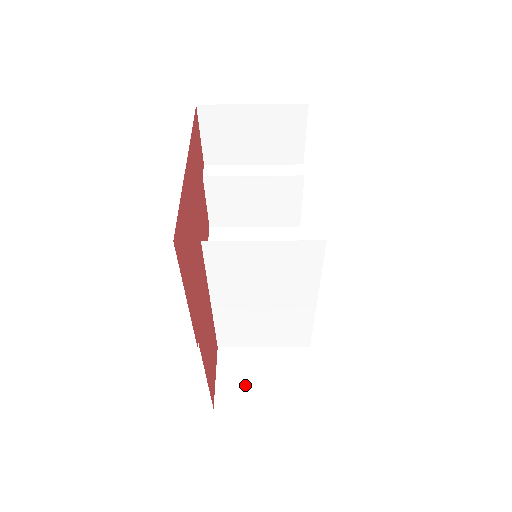
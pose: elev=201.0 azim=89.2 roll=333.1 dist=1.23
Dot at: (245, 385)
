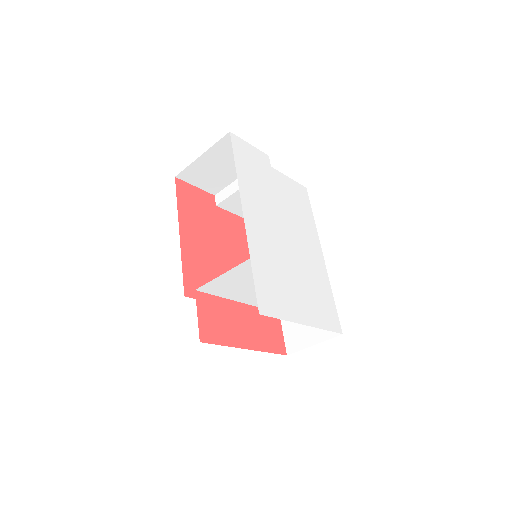
Dot at: (300, 333)
